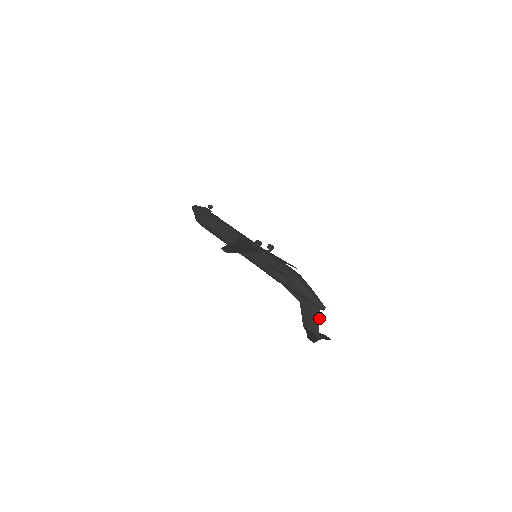
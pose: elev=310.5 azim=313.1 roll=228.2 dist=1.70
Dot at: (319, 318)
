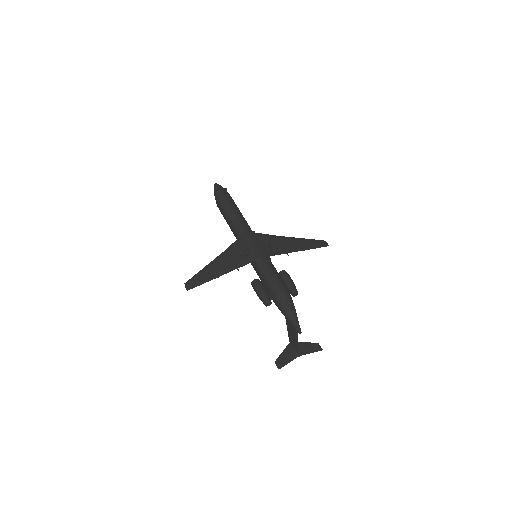
Dot at: (297, 338)
